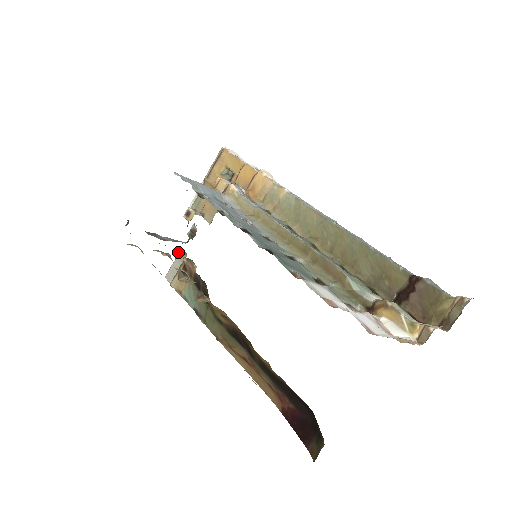
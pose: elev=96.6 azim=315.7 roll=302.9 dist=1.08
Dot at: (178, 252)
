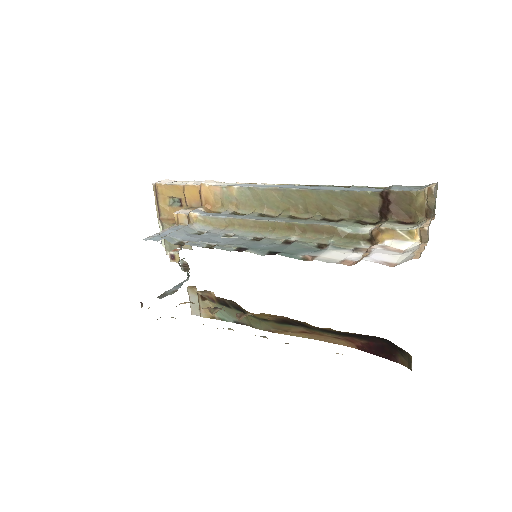
Dot at: (187, 290)
